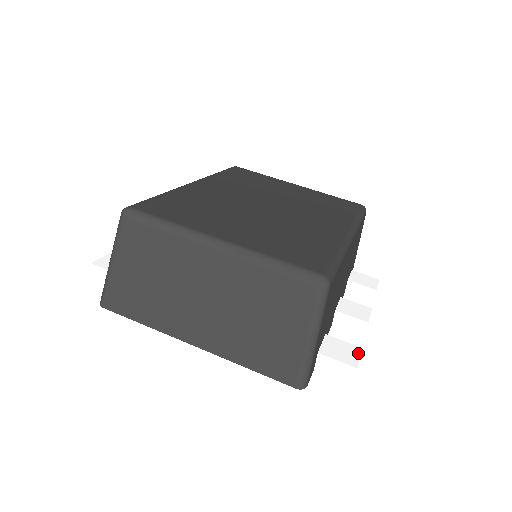
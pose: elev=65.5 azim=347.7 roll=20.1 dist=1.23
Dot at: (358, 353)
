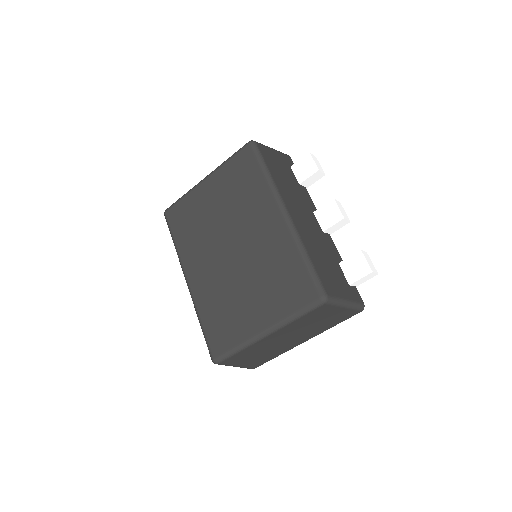
Dot at: (363, 258)
